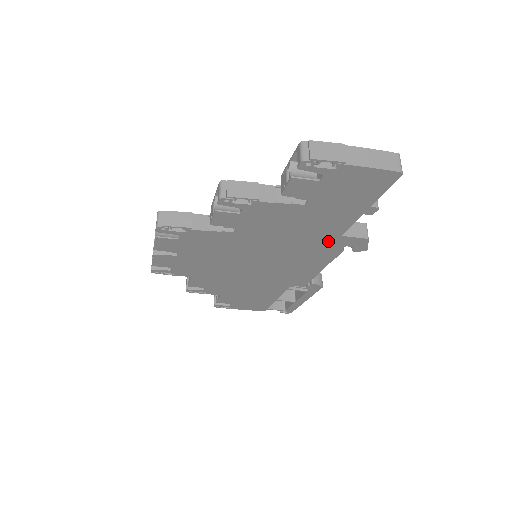
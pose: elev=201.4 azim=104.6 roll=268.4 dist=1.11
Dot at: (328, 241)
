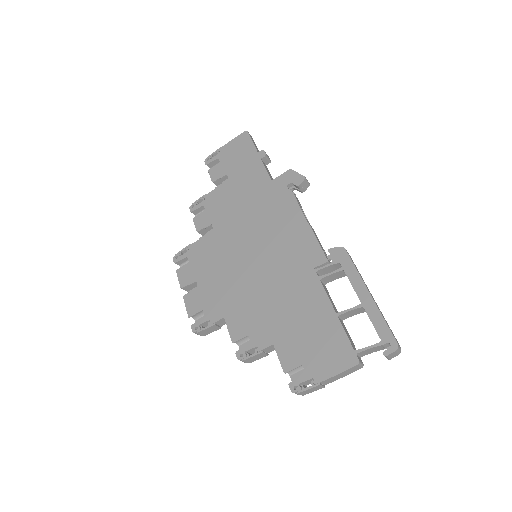
Dot at: (271, 191)
